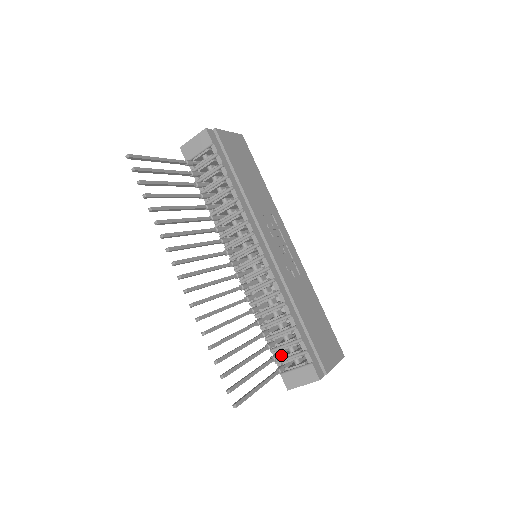
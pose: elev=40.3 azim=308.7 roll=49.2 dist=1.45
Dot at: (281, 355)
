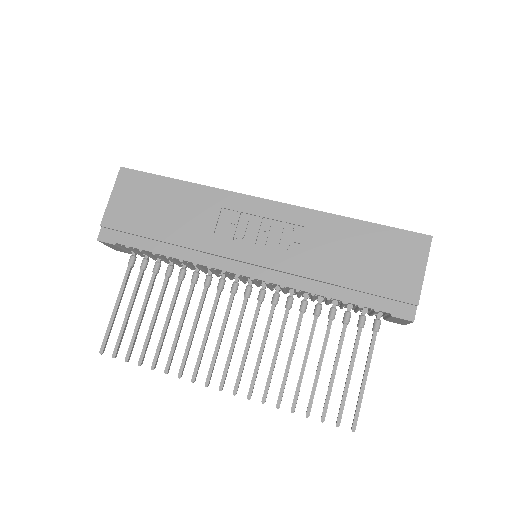
Dot at: (366, 309)
